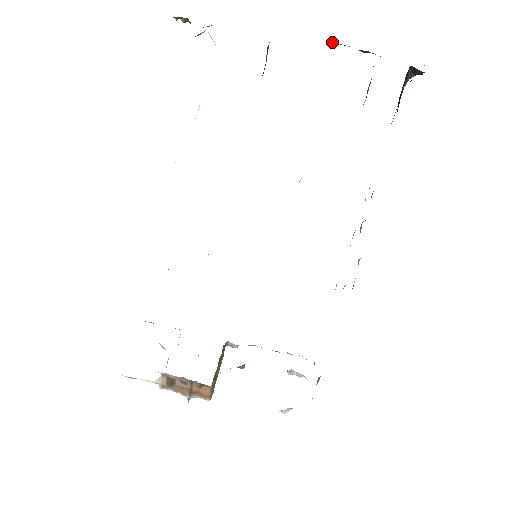
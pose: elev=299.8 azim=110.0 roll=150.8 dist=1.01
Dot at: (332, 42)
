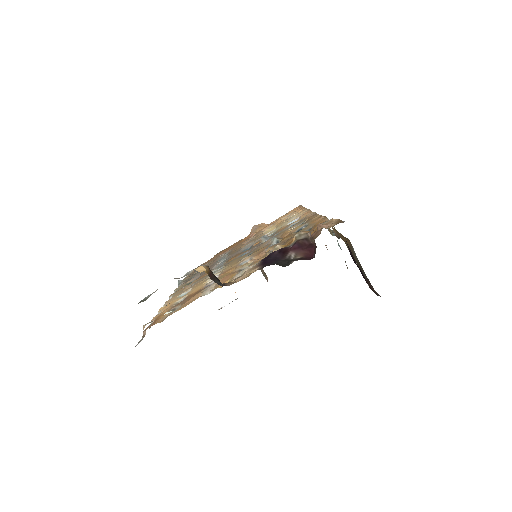
Dot at: occluded
